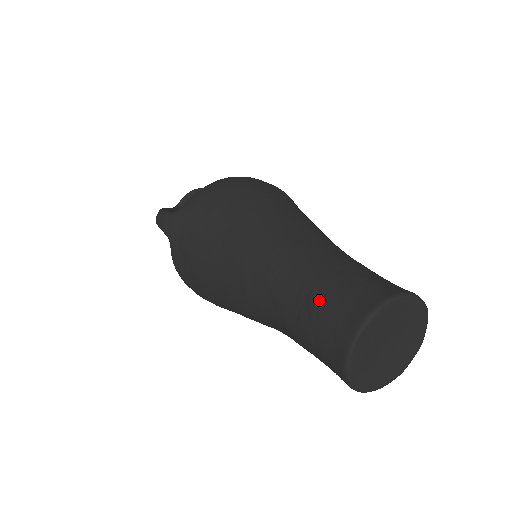
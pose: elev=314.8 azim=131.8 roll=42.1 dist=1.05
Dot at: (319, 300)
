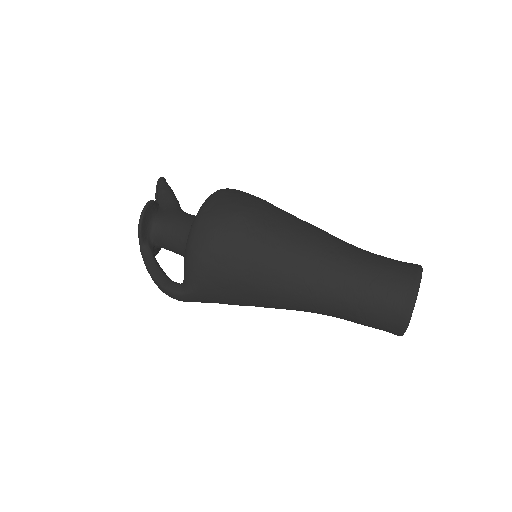
Dot at: (365, 317)
